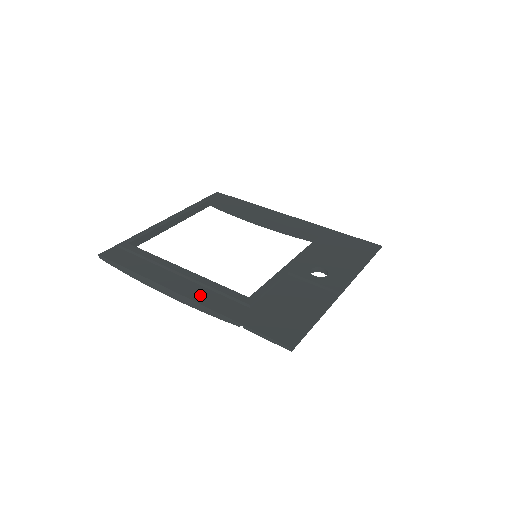
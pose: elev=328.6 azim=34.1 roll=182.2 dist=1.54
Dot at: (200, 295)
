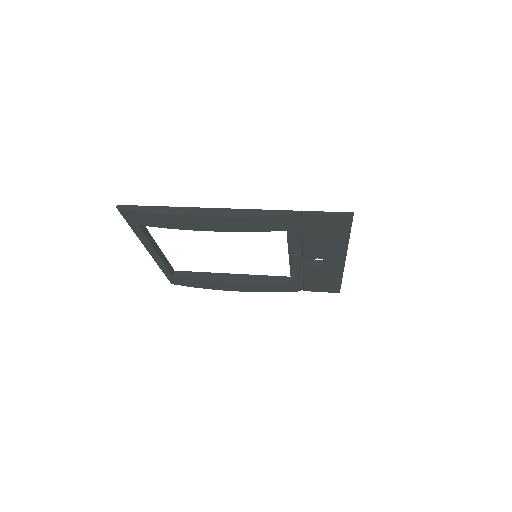
Dot at: occluded
